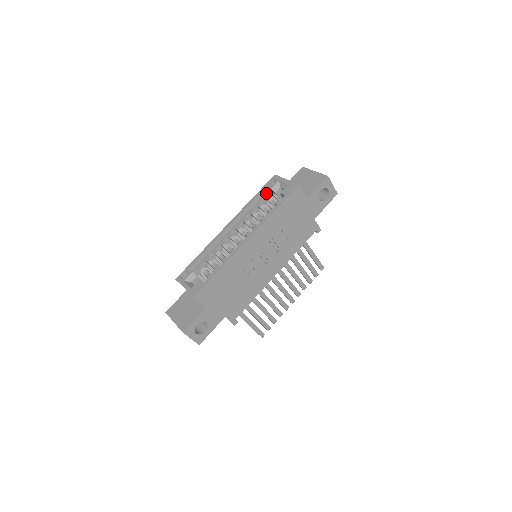
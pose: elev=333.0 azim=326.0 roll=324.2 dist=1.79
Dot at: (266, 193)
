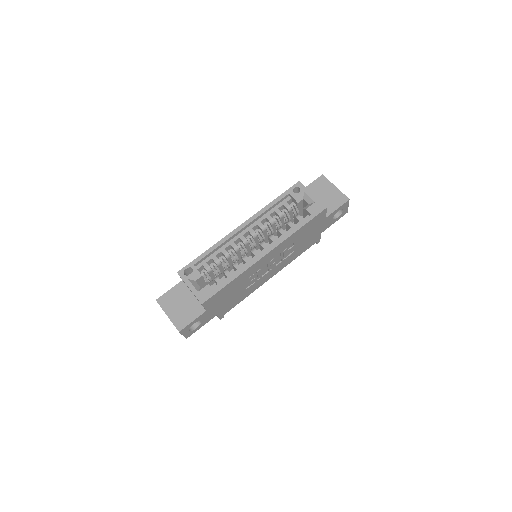
Dot at: (286, 199)
